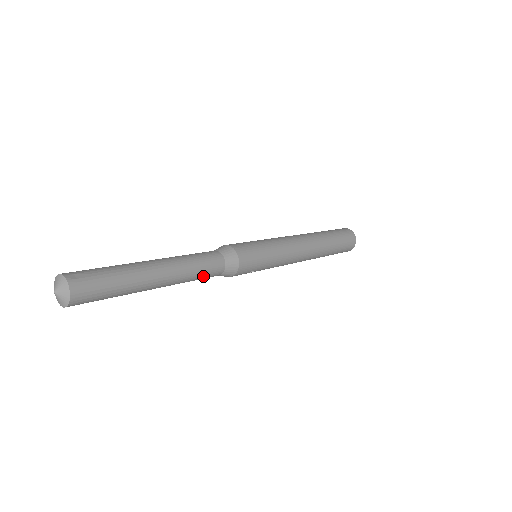
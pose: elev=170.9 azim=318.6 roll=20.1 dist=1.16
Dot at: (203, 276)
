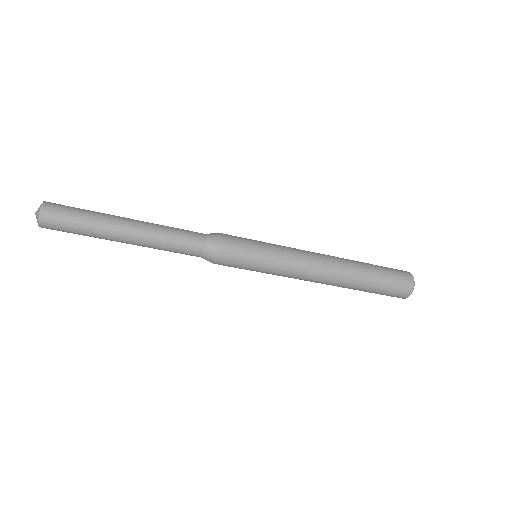
Dot at: (178, 245)
